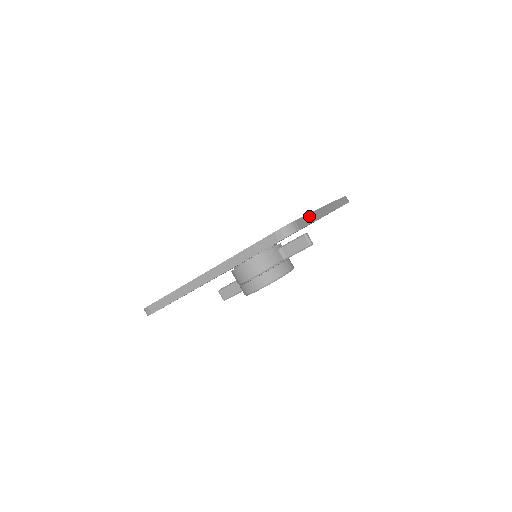
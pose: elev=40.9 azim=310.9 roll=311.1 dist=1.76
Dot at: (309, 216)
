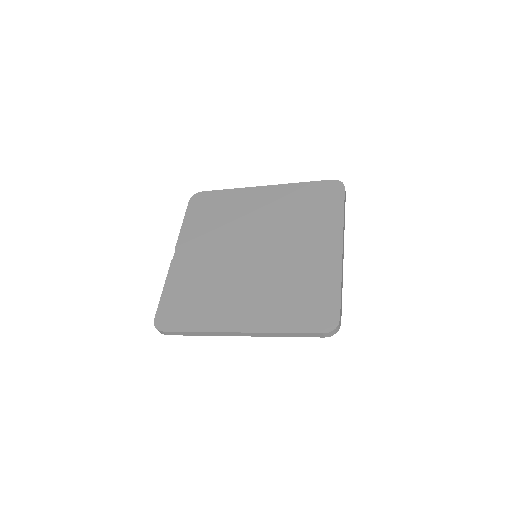
Dot at: (341, 289)
